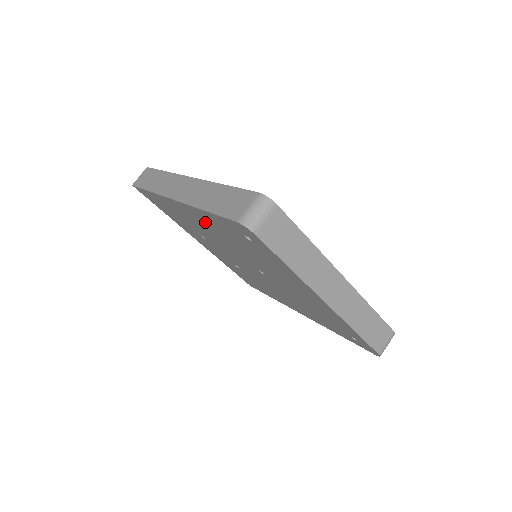
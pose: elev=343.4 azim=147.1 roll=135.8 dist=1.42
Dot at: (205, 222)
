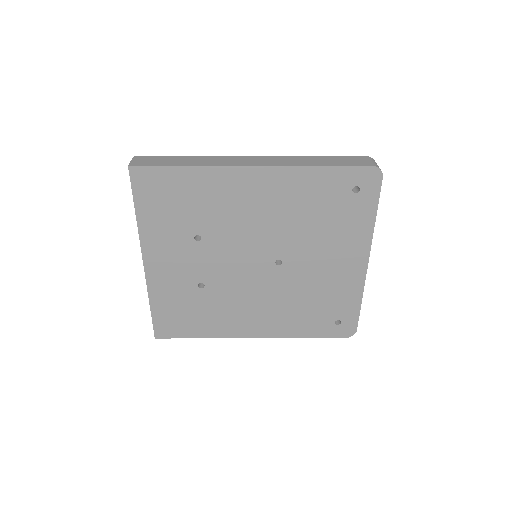
Dot at: (279, 192)
